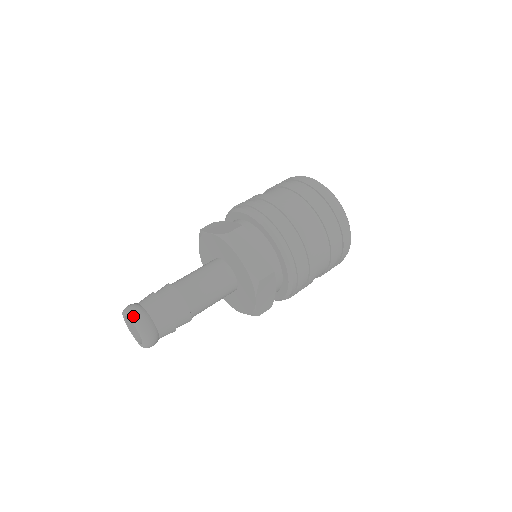
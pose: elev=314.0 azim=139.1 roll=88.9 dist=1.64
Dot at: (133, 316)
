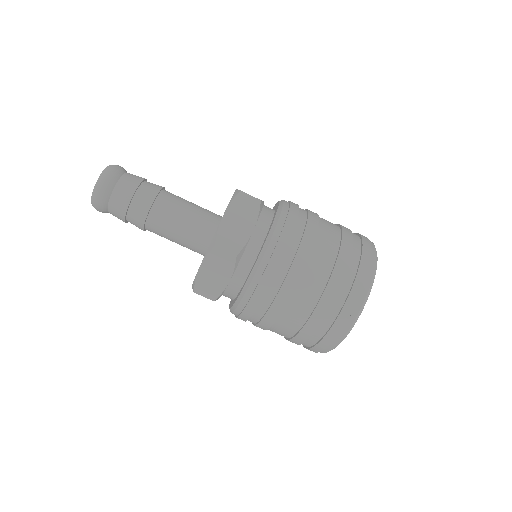
Dot at: (108, 168)
